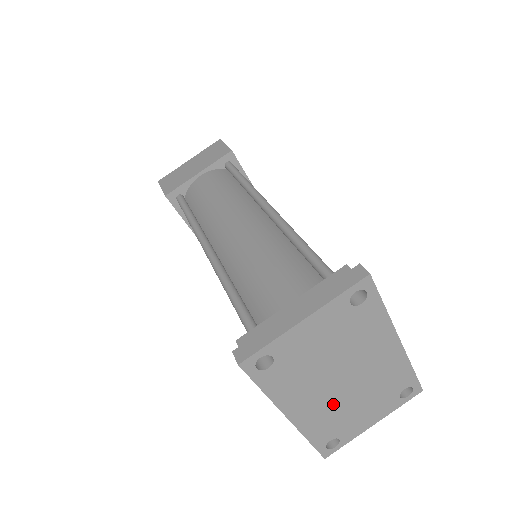
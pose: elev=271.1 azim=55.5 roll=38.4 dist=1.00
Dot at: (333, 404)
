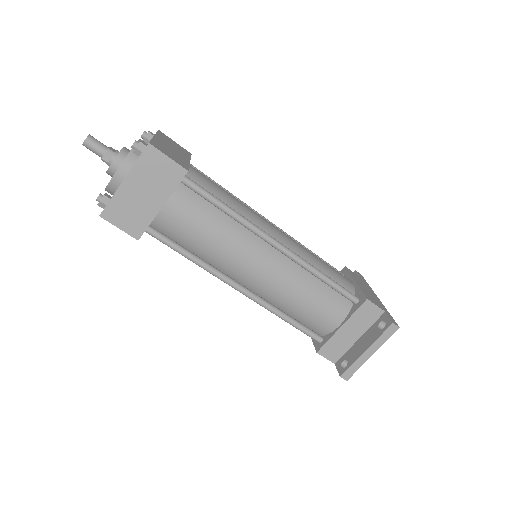
Dot at: occluded
